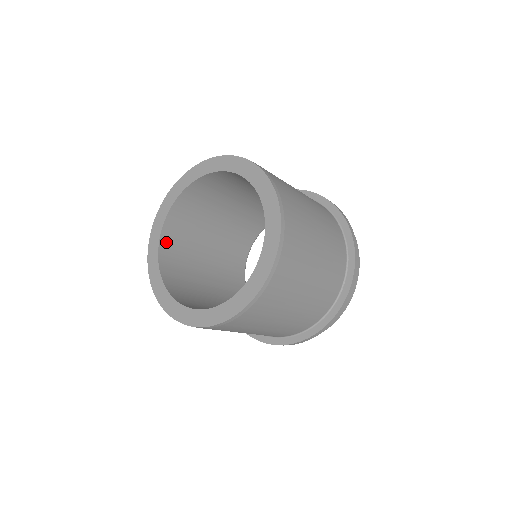
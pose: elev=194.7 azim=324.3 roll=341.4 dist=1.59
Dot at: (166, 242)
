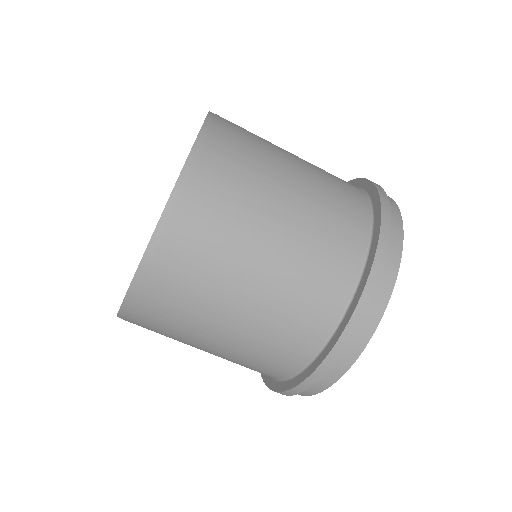
Dot at: occluded
